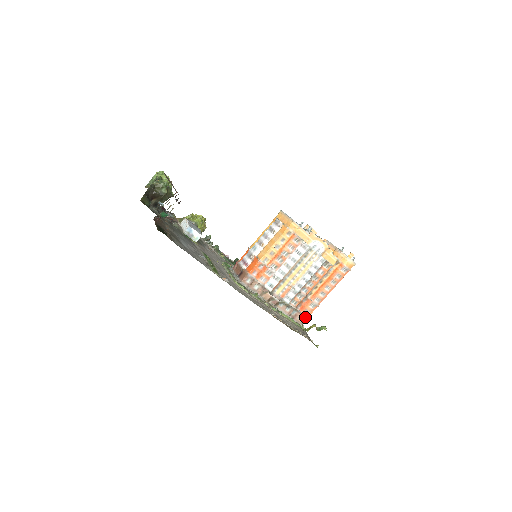
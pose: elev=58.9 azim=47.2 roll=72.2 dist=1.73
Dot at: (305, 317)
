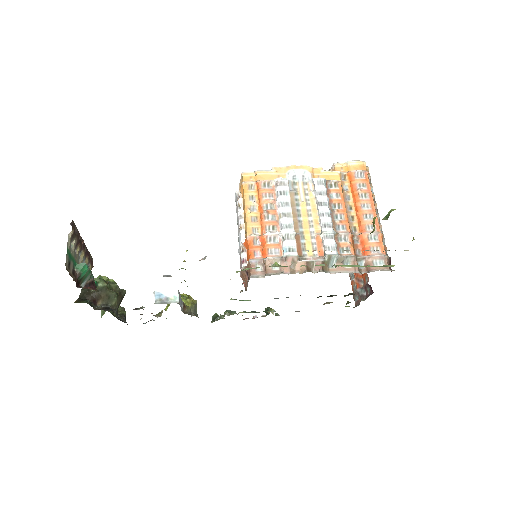
Dot at: (381, 258)
